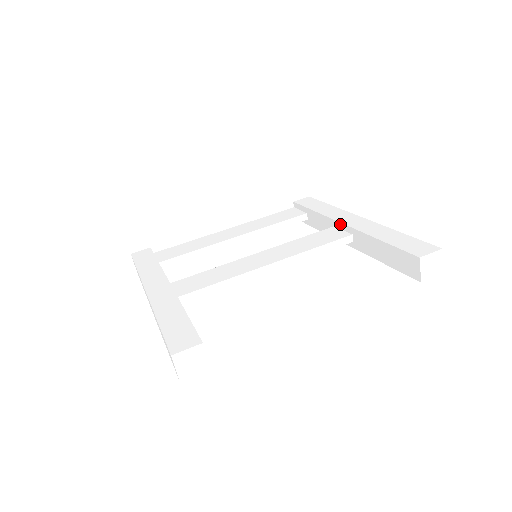
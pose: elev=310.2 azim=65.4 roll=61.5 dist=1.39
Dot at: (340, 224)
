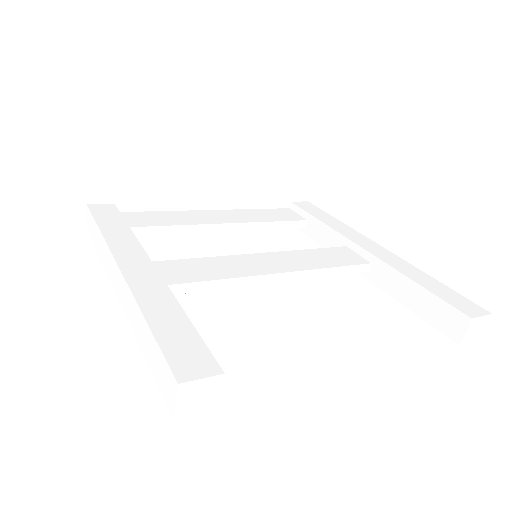
Dot at: (357, 246)
